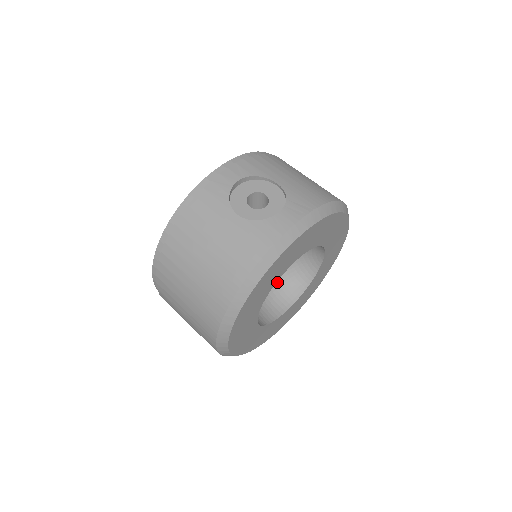
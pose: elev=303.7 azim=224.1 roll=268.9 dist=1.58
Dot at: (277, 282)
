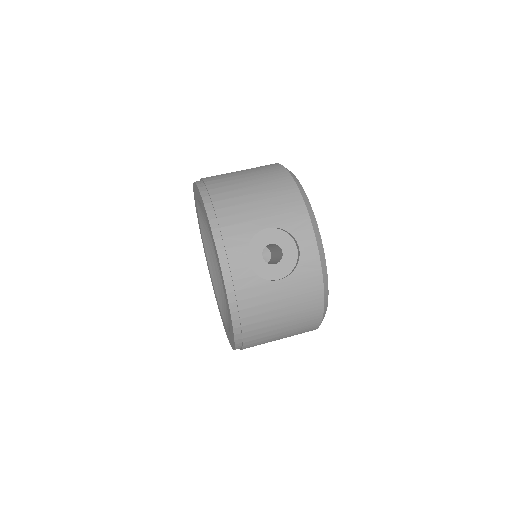
Dot at: occluded
